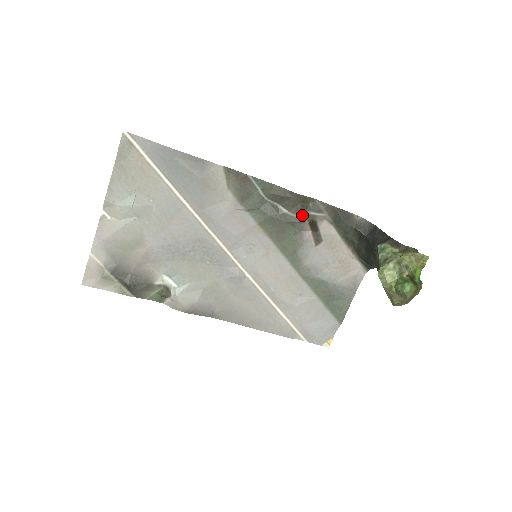
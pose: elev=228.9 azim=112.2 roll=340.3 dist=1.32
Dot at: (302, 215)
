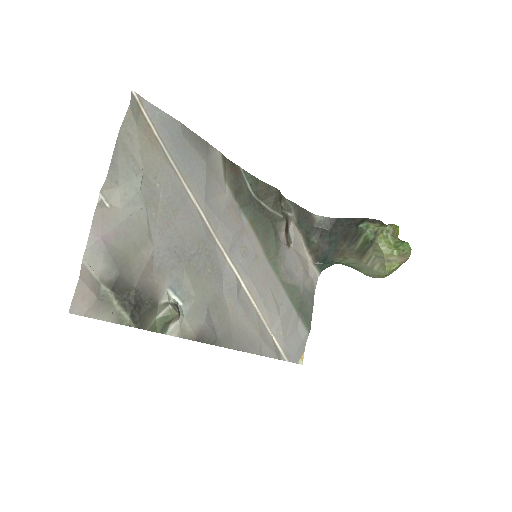
Dot at: (281, 213)
